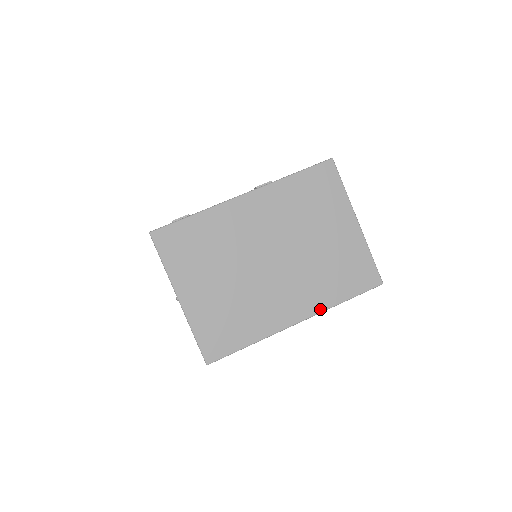
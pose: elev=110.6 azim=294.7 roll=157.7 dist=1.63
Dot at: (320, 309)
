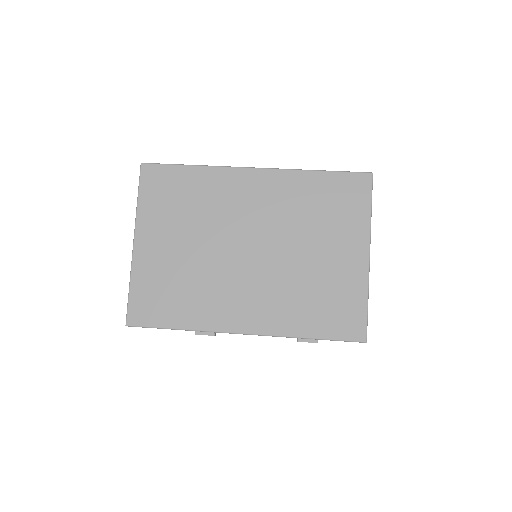
Dot at: (276, 332)
